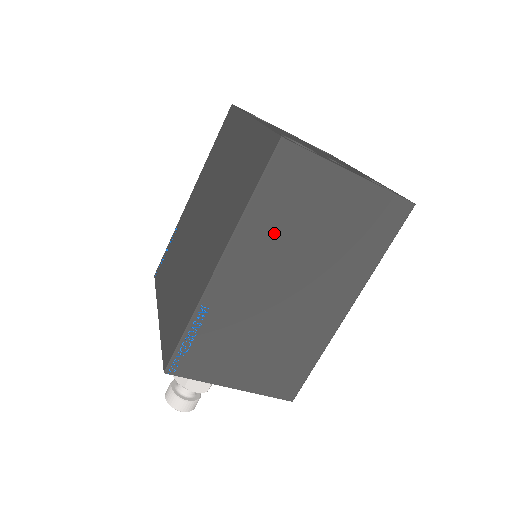
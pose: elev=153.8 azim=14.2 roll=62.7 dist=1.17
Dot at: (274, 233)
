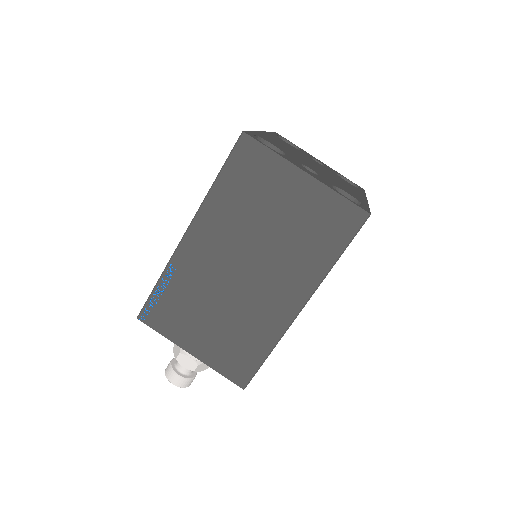
Dot at: (233, 214)
